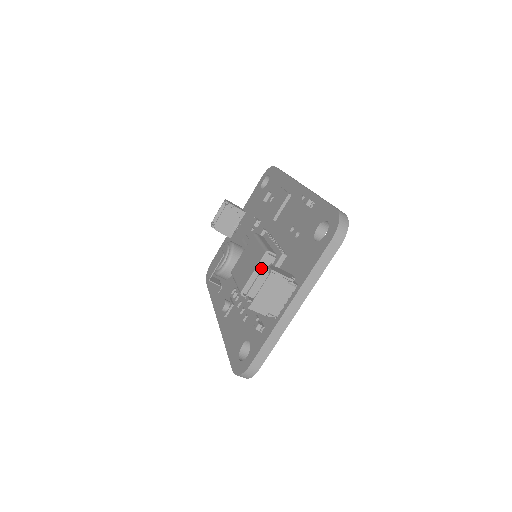
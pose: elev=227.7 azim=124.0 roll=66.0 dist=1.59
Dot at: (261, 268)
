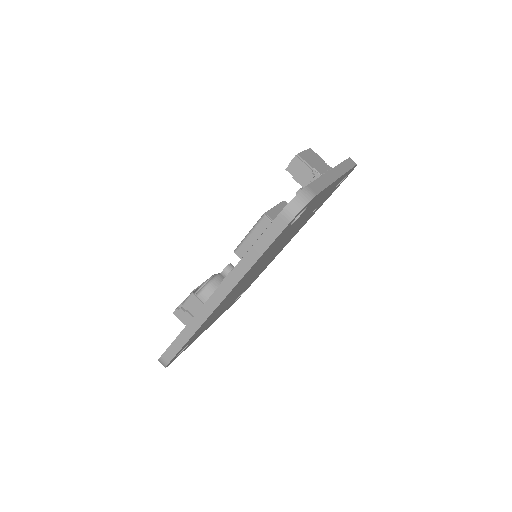
Dot at: (281, 208)
